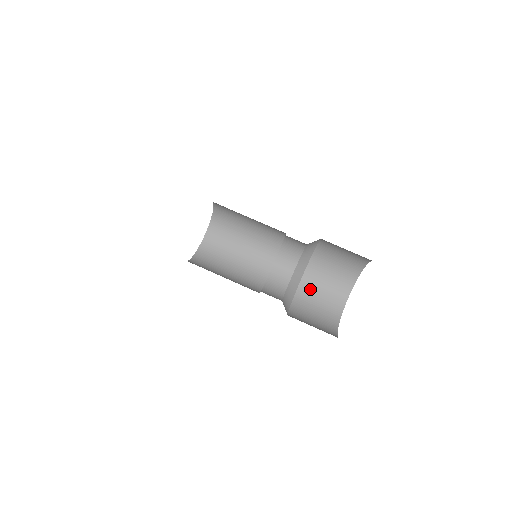
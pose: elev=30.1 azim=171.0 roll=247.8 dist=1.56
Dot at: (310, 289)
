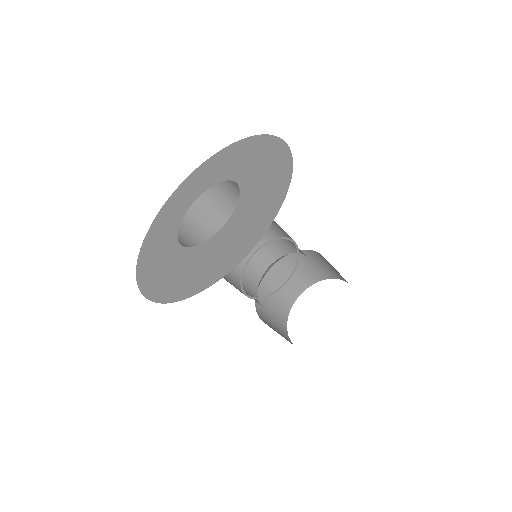
Dot at: (281, 272)
